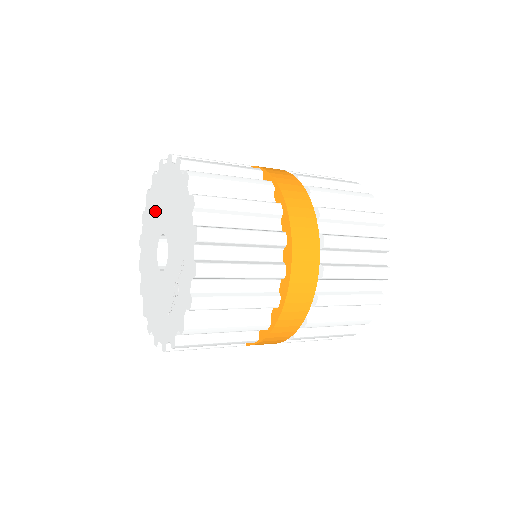
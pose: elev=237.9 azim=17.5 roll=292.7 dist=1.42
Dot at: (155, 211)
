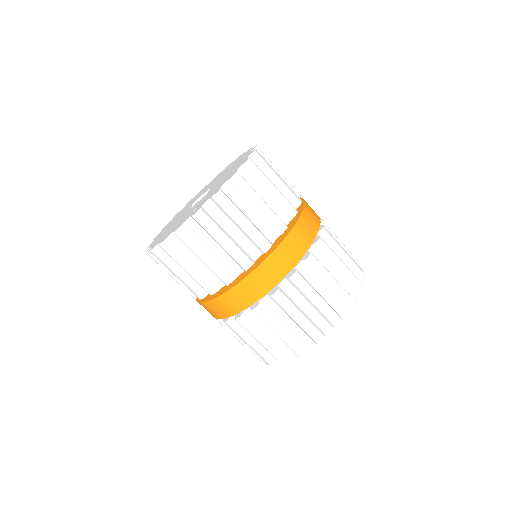
Dot at: (207, 187)
